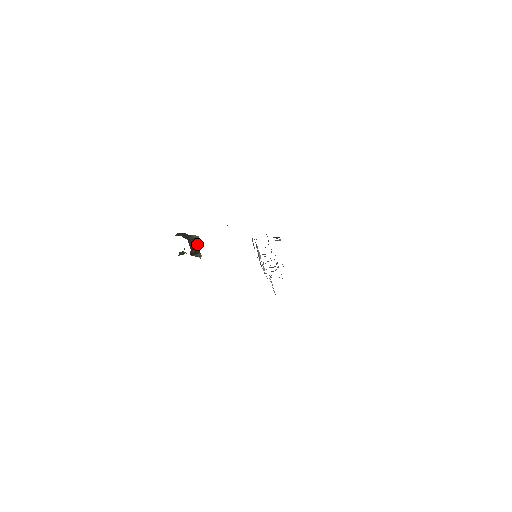
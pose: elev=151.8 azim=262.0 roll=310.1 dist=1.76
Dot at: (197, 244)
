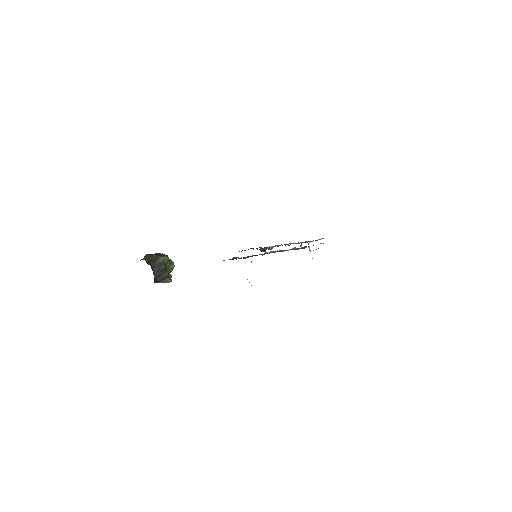
Dot at: (164, 269)
